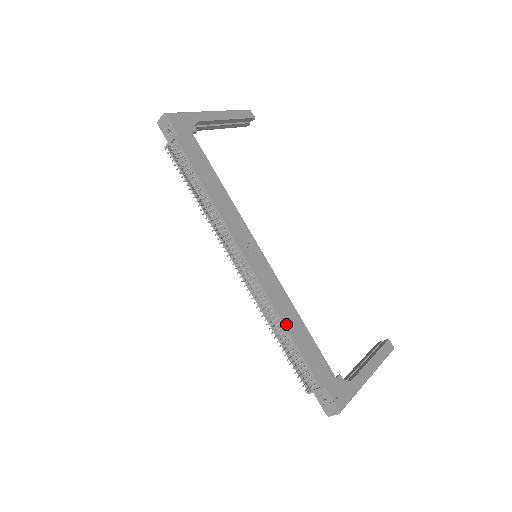
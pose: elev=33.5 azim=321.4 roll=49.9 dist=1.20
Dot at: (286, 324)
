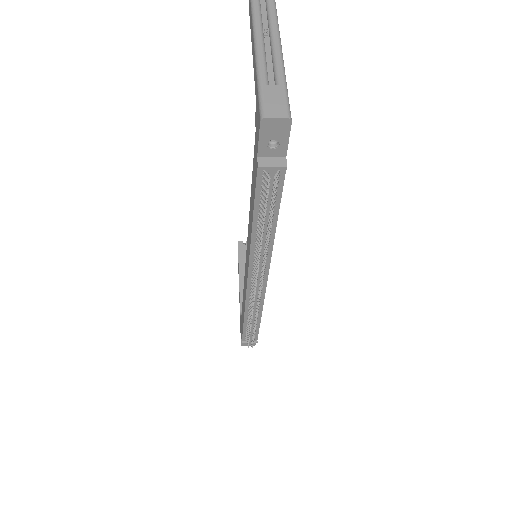
Dot at: (261, 313)
